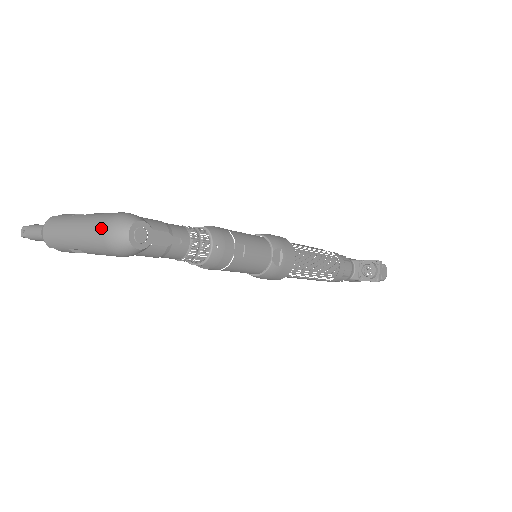
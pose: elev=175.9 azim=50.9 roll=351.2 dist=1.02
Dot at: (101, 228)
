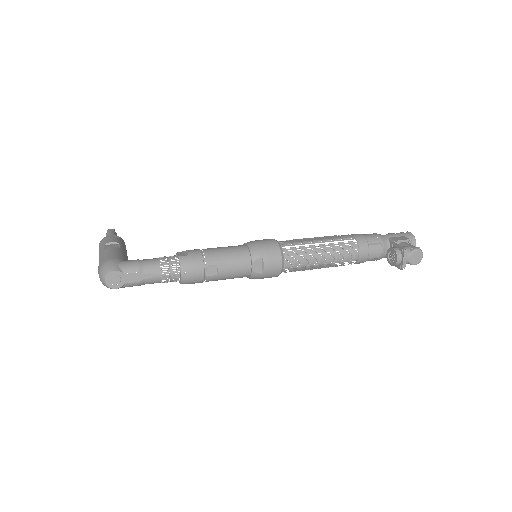
Dot at: (98, 271)
